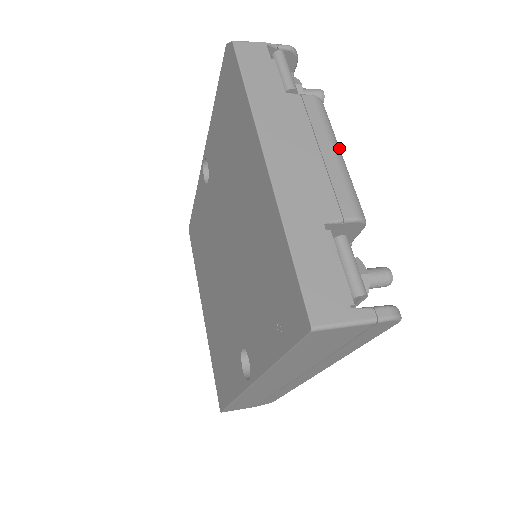
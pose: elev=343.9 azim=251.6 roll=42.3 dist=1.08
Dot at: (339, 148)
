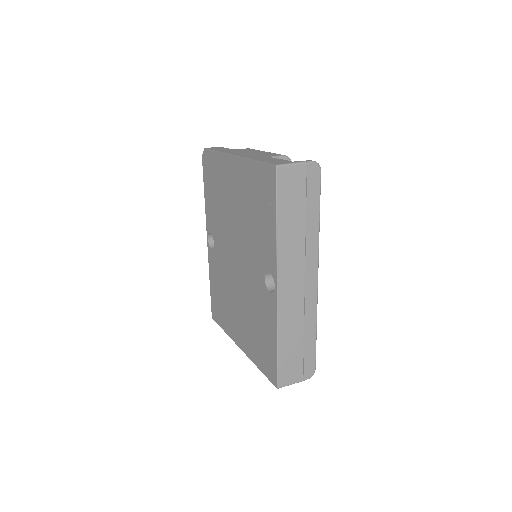
Dot at: occluded
